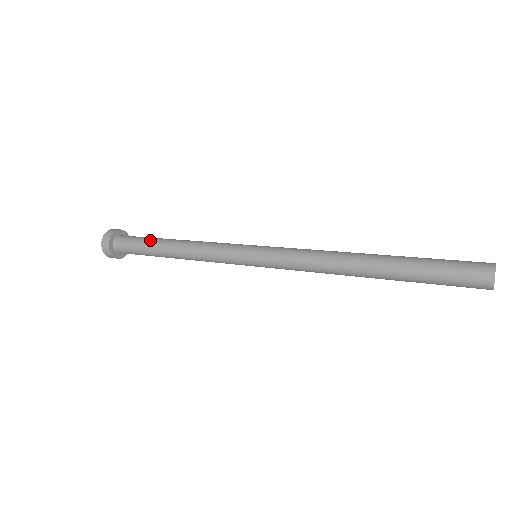
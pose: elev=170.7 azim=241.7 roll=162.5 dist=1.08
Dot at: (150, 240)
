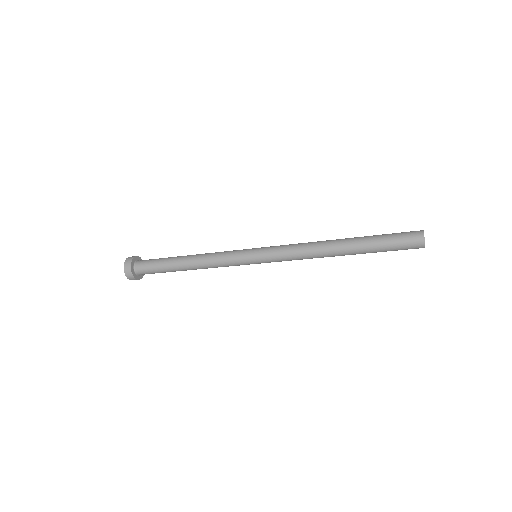
Dot at: (168, 257)
